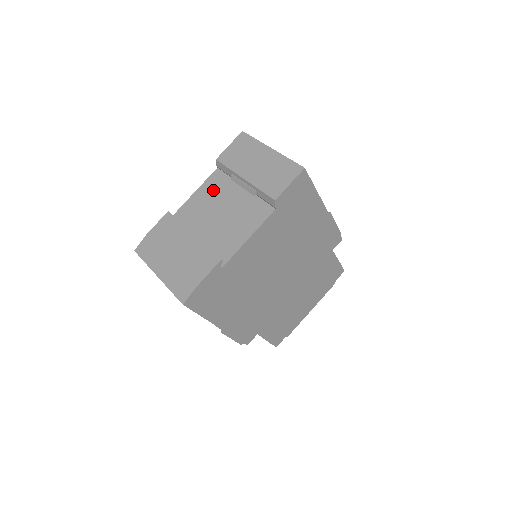
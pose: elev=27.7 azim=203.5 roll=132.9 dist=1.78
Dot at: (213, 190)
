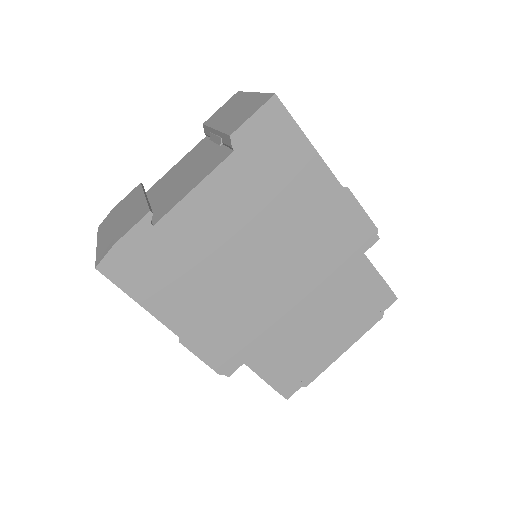
Dot at: (191, 156)
